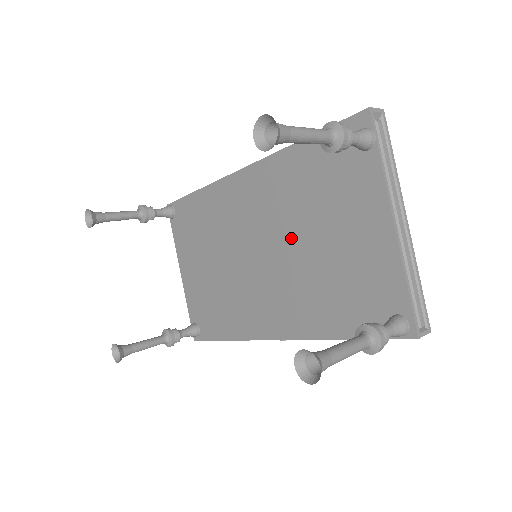
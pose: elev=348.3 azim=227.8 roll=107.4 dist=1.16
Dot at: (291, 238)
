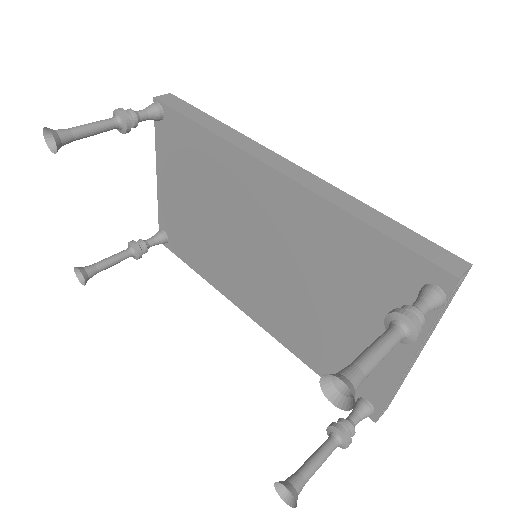
Dot at: (302, 277)
